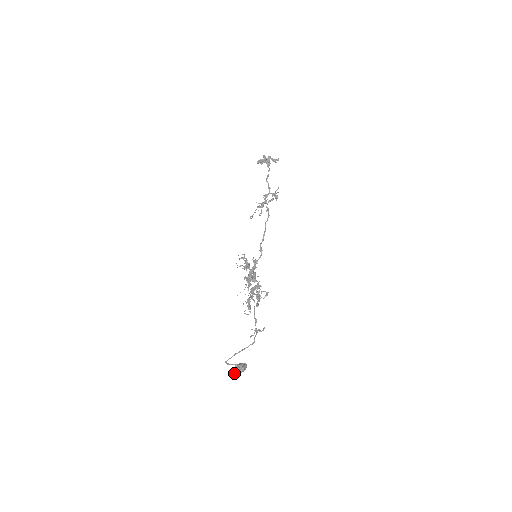
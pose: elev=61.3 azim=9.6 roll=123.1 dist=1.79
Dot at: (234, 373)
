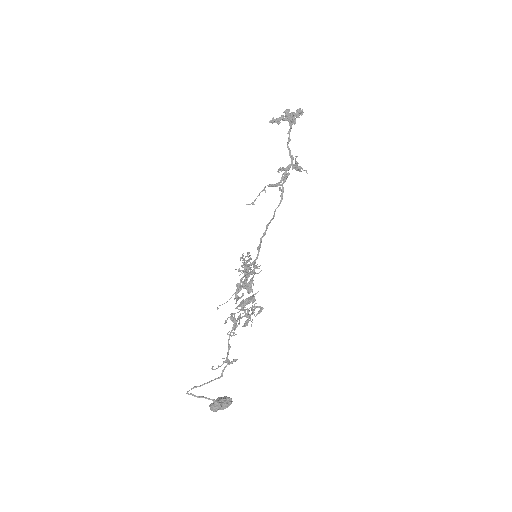
Dot at: (210, 408)
